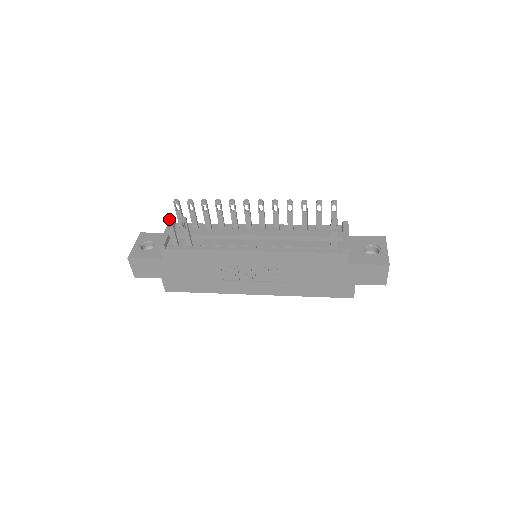
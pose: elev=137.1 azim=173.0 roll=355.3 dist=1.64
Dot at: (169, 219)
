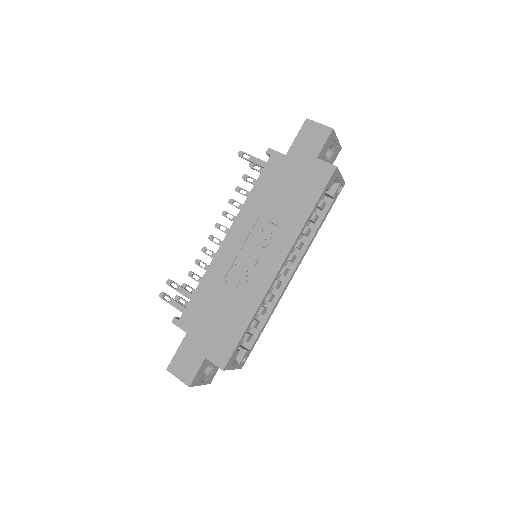
Dot at: (161, 294)
